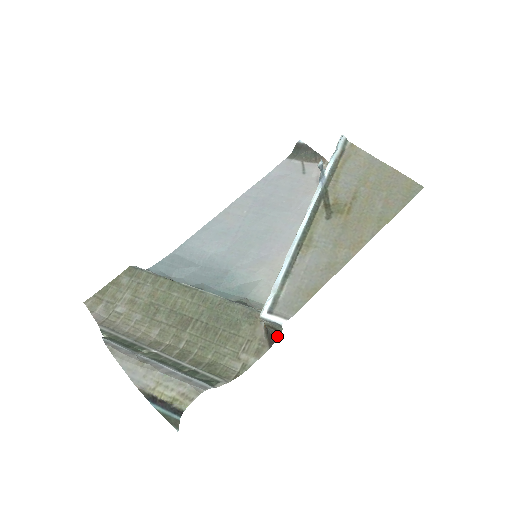
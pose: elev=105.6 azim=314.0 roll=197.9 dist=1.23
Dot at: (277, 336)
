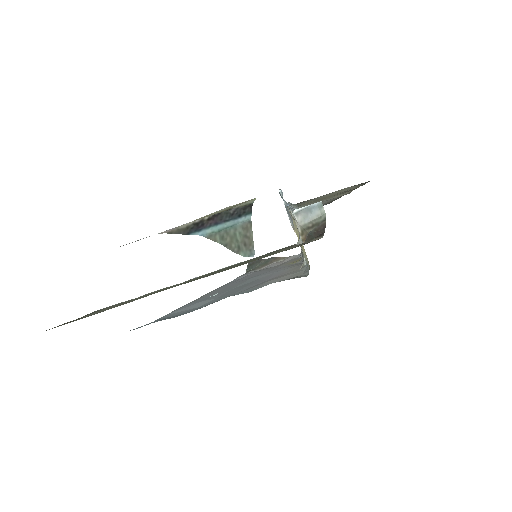
Dot at: (324, 225)
